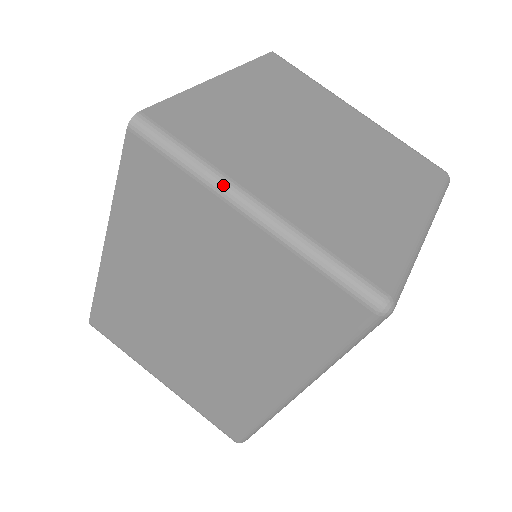
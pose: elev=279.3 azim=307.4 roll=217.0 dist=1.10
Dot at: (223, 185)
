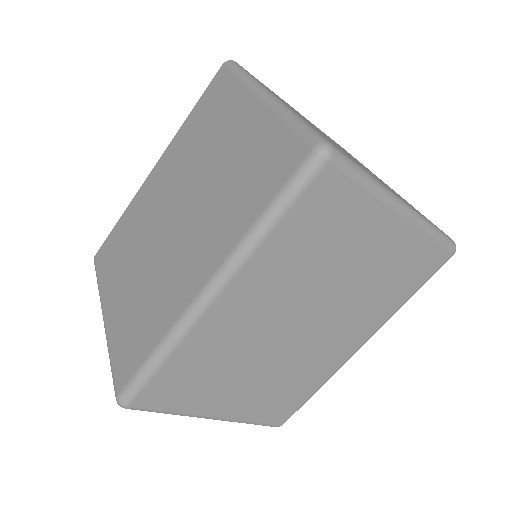
Dot at: (256, 84)
